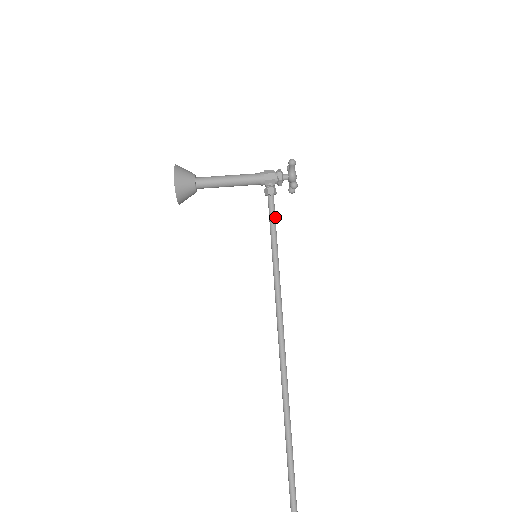
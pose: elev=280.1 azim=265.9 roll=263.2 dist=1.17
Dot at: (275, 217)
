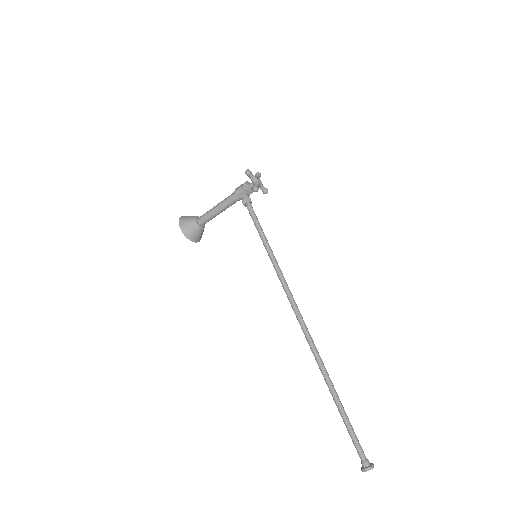
Dot at: (257, 219)
